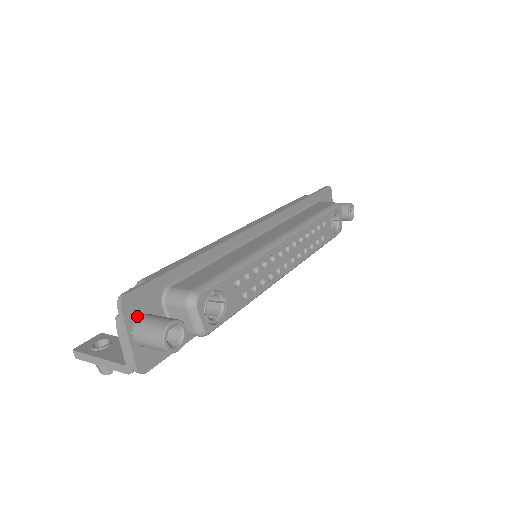
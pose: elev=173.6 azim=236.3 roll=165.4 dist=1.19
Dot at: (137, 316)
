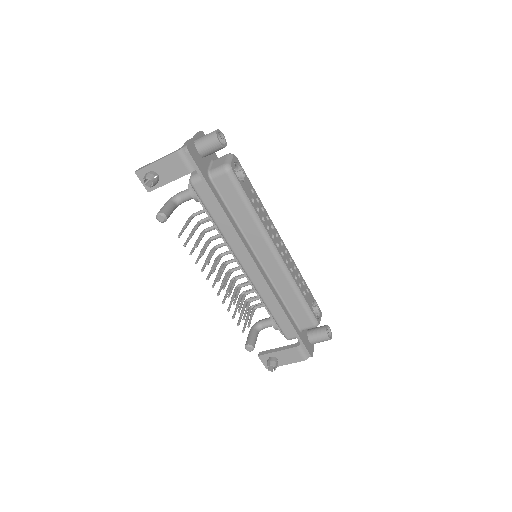
Dot at: occluded
